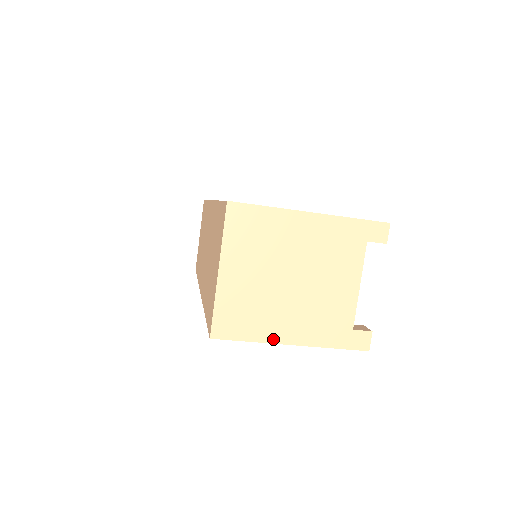
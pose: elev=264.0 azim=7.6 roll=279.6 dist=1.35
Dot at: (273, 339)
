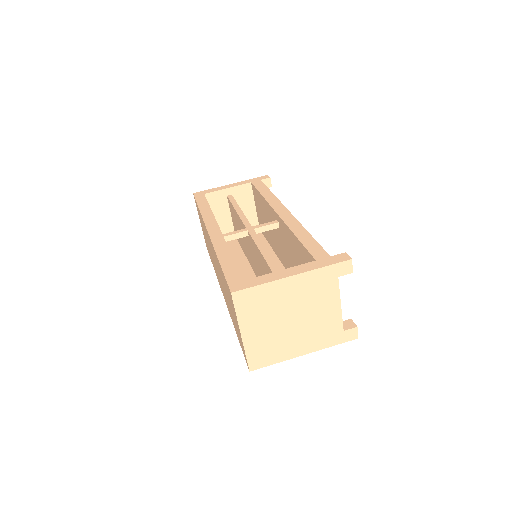
Dot at: (291, 356)
